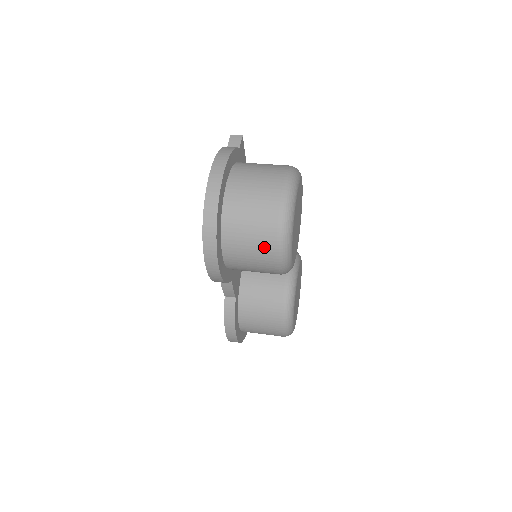
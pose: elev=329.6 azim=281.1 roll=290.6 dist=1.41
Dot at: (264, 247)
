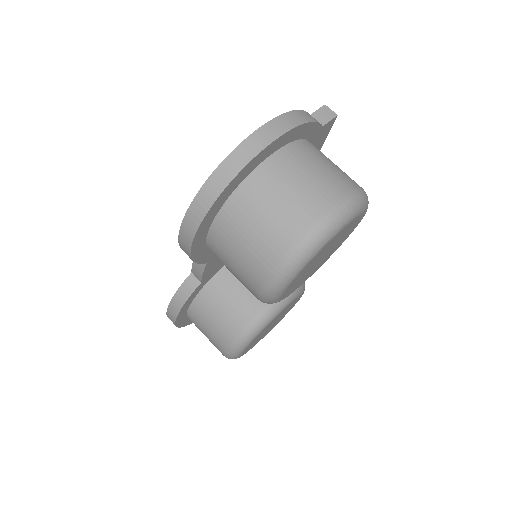
Dot at: (258, 259)
